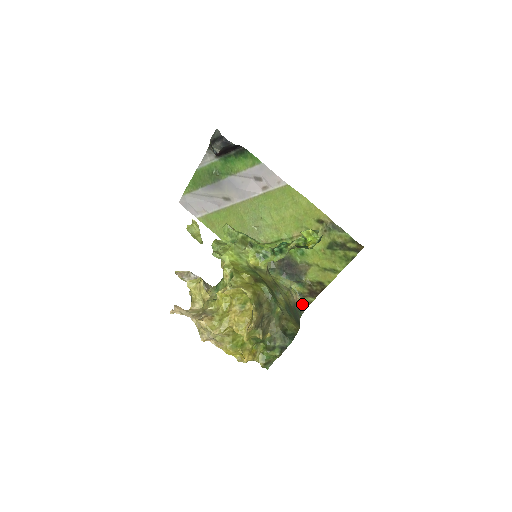
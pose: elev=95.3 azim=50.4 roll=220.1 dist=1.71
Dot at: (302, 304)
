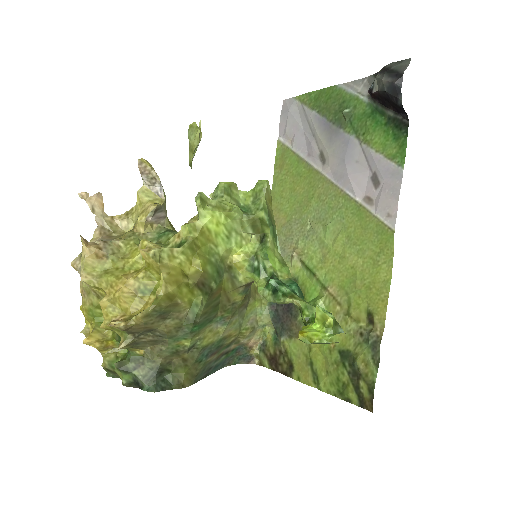
Dot at: (253, 354)
